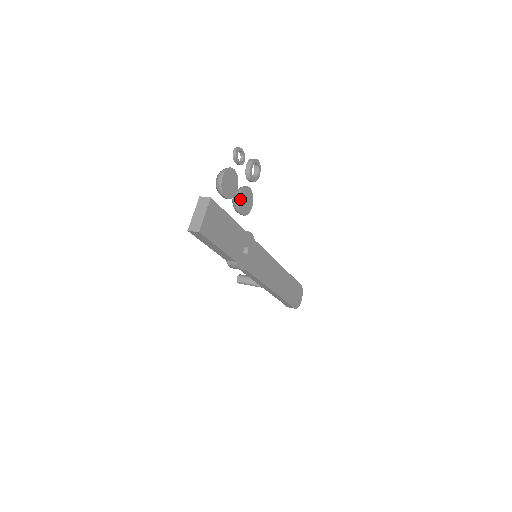
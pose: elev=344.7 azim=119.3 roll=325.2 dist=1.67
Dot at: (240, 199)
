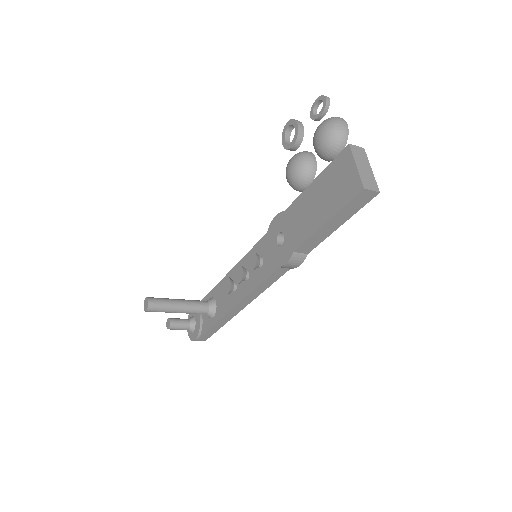
Dot at: (313, 166)
